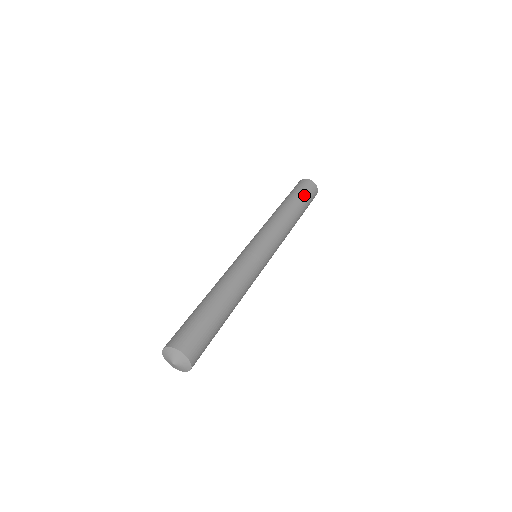
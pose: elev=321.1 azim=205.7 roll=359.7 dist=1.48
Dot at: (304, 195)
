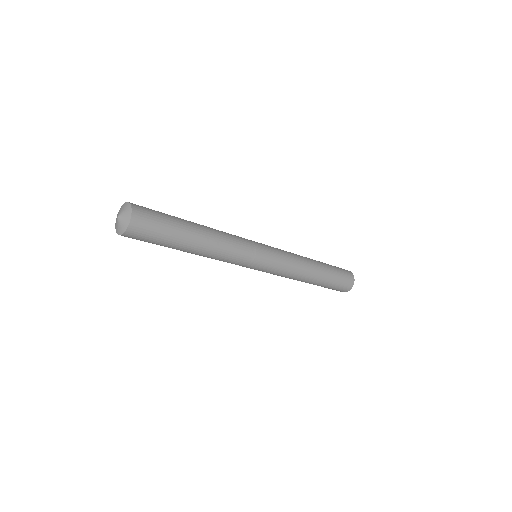
Dot at: (337, 273)
